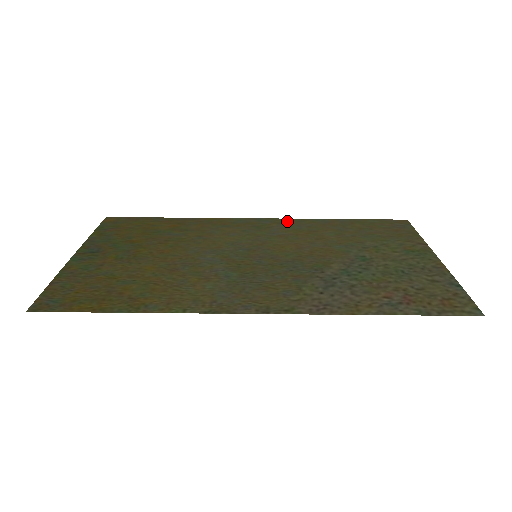
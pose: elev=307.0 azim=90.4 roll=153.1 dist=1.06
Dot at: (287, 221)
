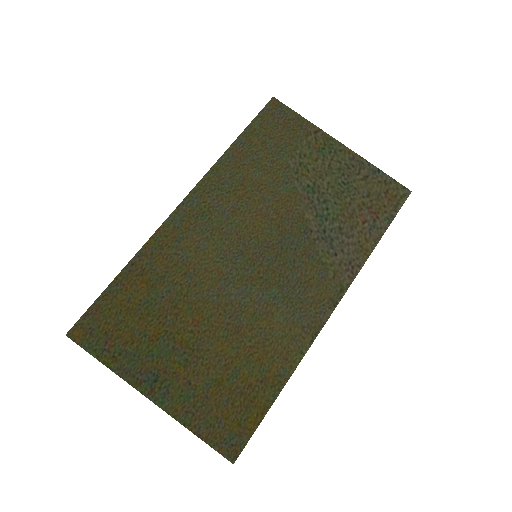
Dot at: (208, 184)
